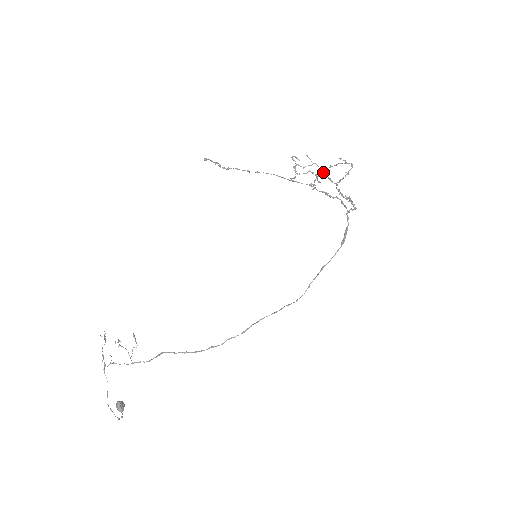
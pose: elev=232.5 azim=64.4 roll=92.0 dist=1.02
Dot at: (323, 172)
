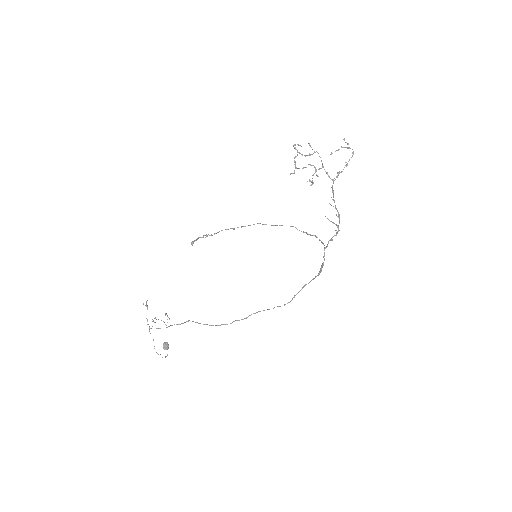
Dot at: (322, 165)
